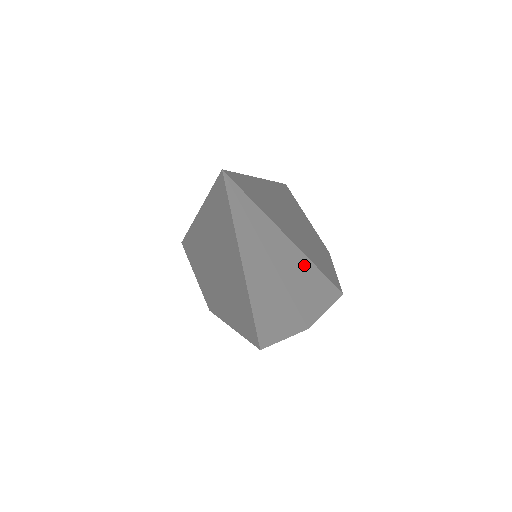
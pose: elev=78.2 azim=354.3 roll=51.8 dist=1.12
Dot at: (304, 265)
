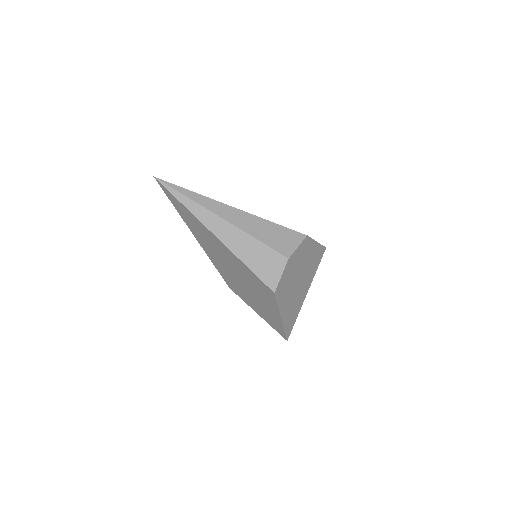
Dot at: (244, 215)
